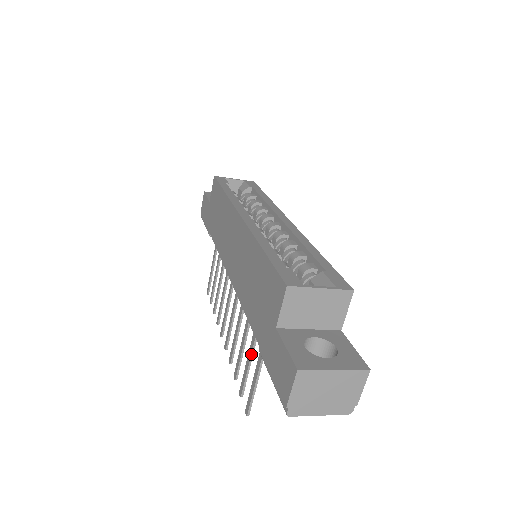
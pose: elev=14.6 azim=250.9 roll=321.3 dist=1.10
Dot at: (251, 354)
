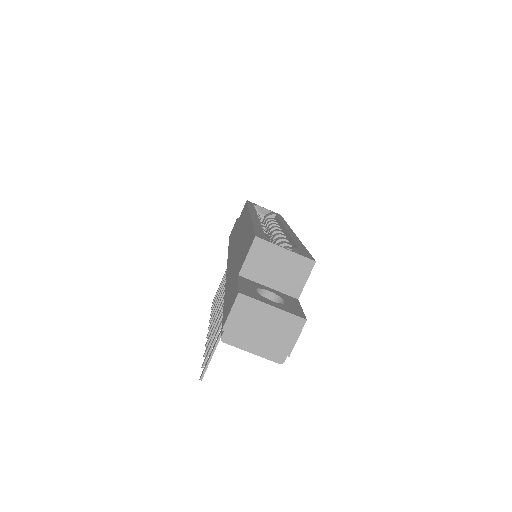
Dot at: (221, 324)
